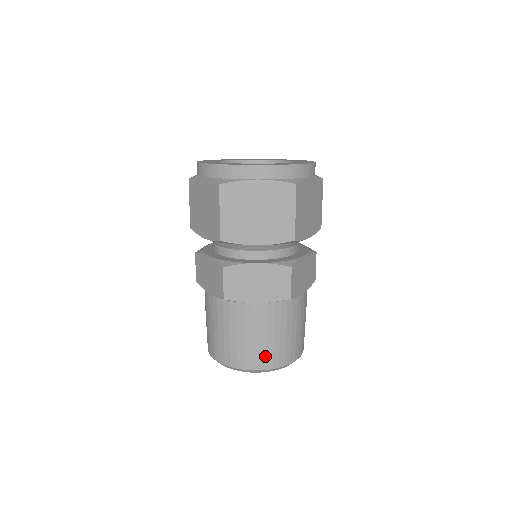
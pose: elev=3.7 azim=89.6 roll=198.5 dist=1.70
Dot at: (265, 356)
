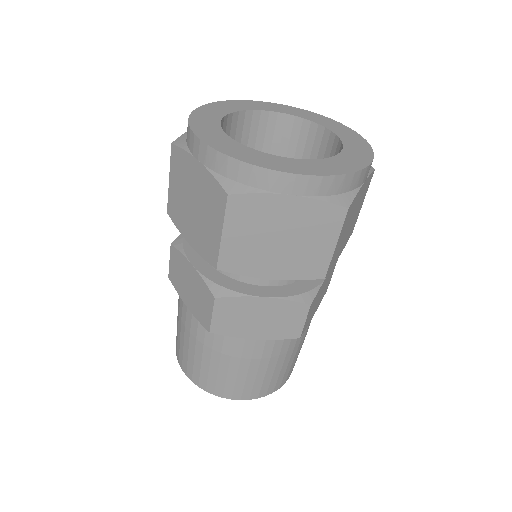
Dot at: (252, 388)
